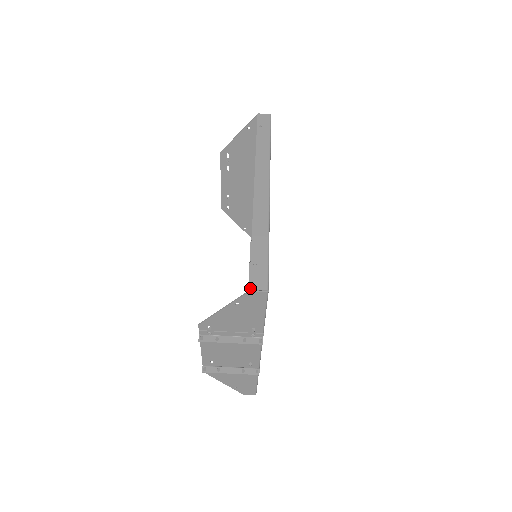
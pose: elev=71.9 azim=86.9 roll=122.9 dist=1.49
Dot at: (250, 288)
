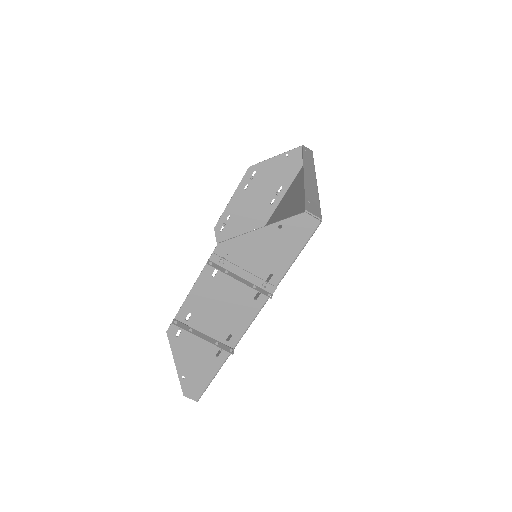
Dot at: (306, 210)
